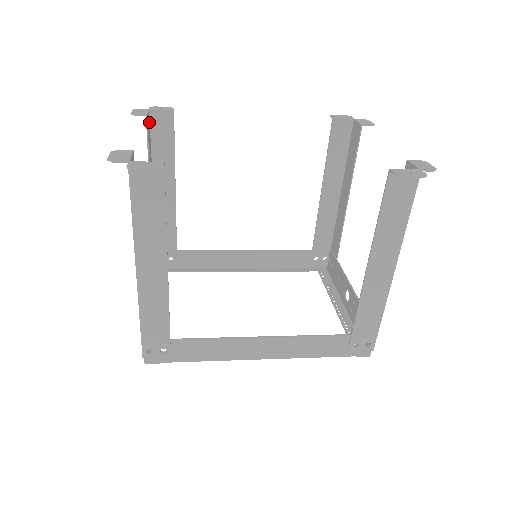
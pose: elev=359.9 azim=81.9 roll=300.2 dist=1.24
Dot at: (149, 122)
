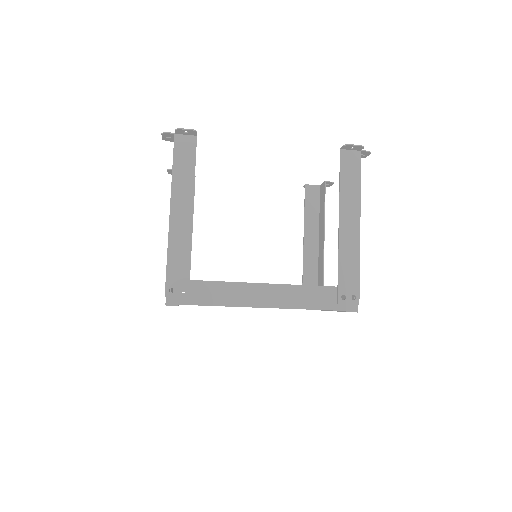
Dot at: occluded
